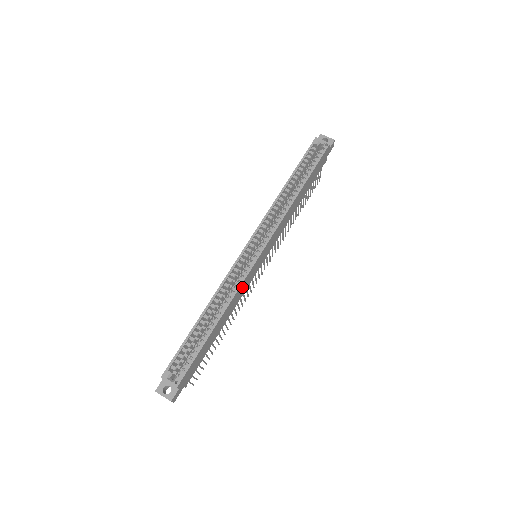
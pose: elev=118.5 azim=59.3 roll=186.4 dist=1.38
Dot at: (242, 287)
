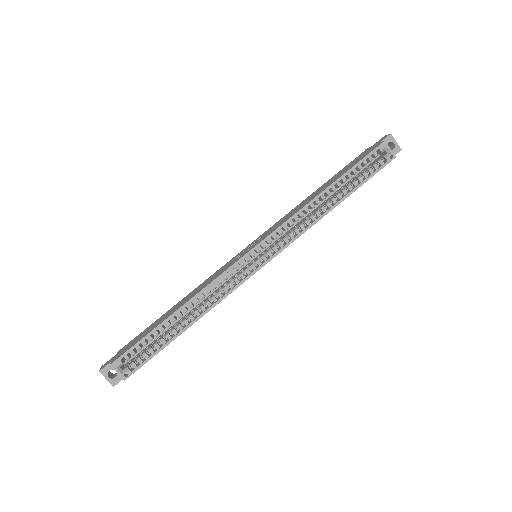
Dot at: occluded
